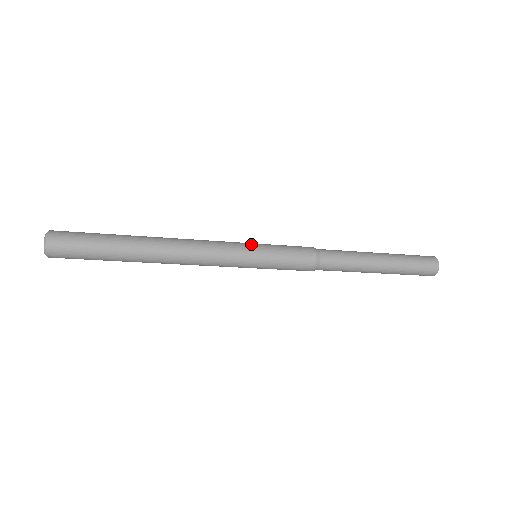
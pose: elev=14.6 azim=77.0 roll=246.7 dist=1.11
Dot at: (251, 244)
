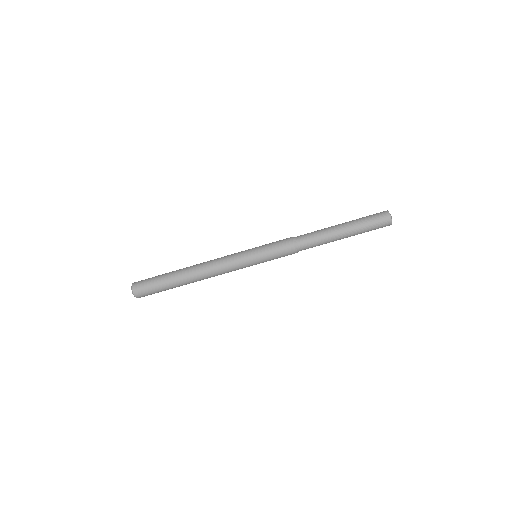
Dot at: occluded
